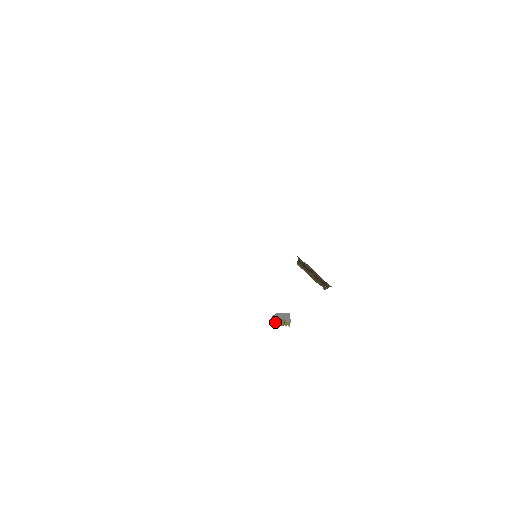
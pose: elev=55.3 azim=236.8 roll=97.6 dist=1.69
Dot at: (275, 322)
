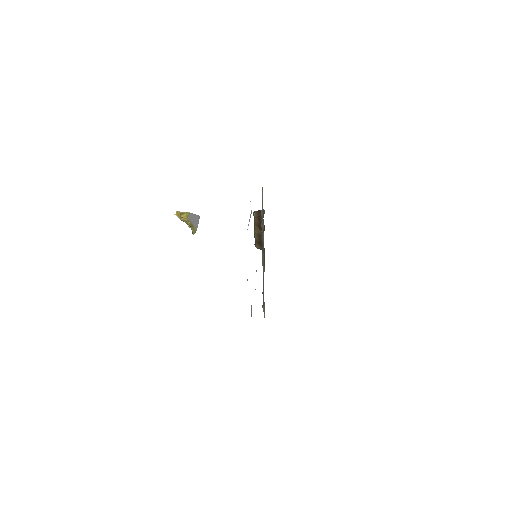
Dot at: occluded
